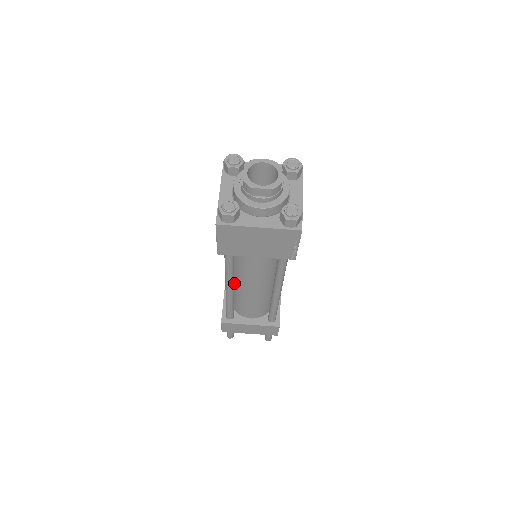
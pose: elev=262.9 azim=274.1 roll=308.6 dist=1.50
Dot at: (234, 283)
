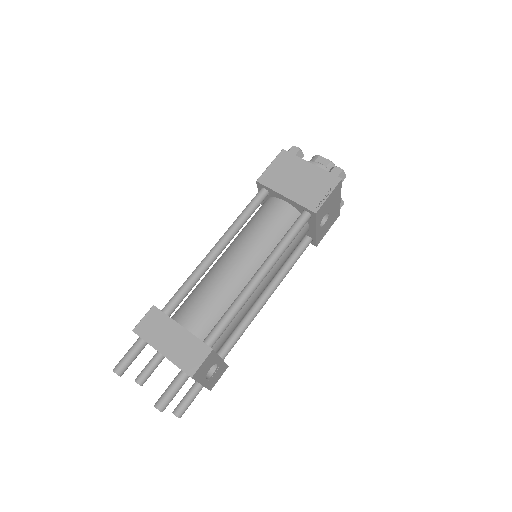
Dot at: (216, 263)
